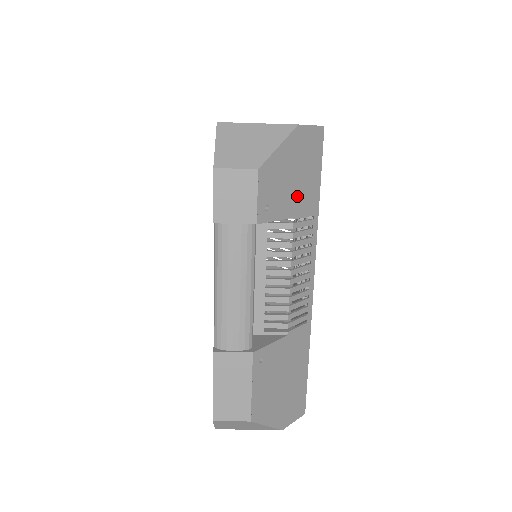
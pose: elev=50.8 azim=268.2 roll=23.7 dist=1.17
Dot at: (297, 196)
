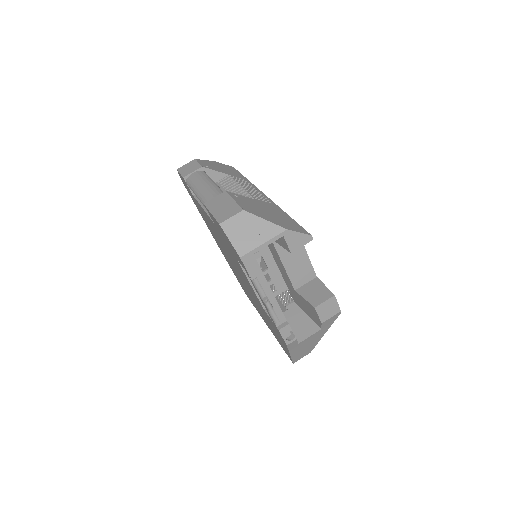
Dot at: (228, 172)
